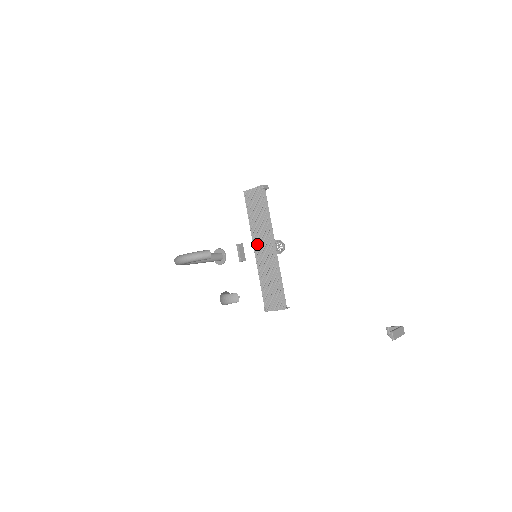
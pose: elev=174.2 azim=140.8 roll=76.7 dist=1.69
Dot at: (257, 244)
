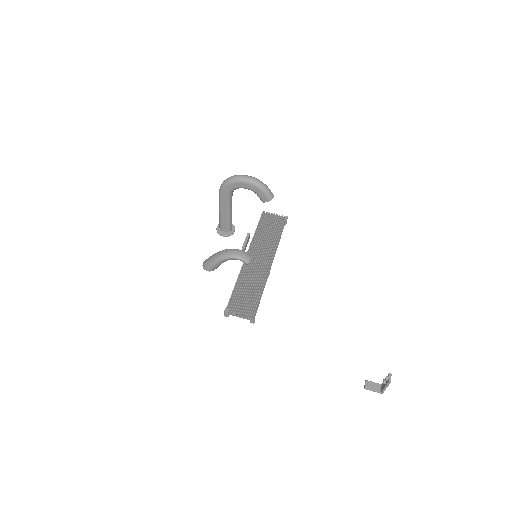
Dot at: (253, 253)
